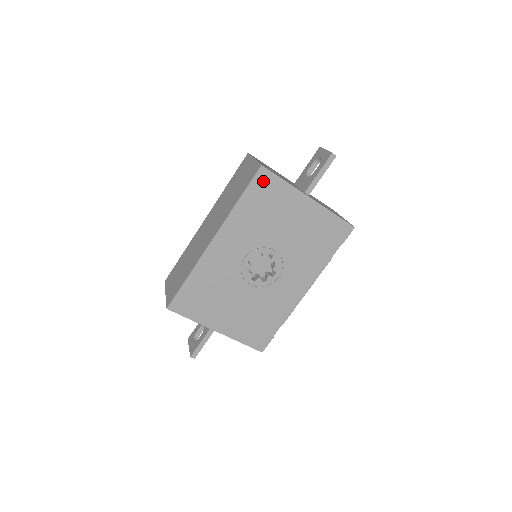
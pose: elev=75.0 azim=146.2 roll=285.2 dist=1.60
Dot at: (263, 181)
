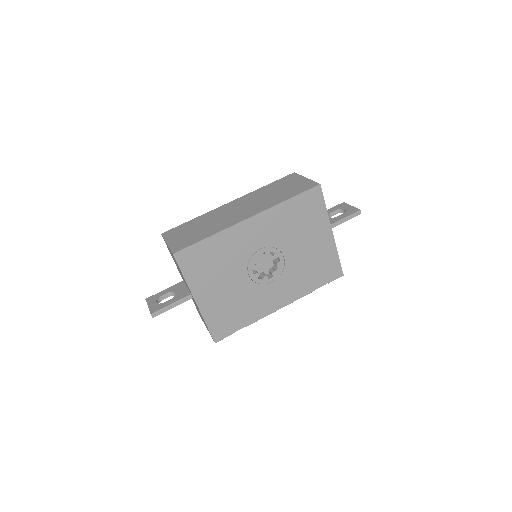
Dot at: (313, 197)
